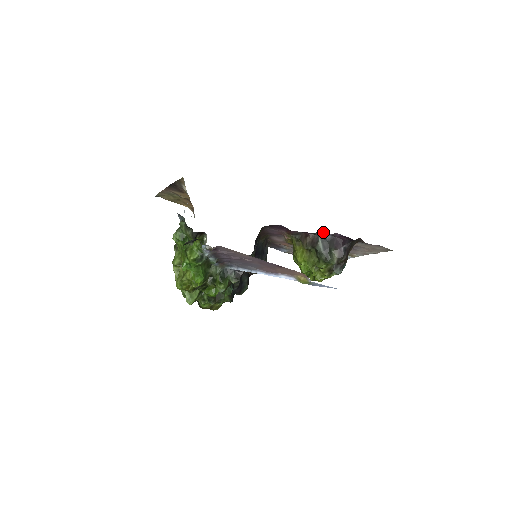
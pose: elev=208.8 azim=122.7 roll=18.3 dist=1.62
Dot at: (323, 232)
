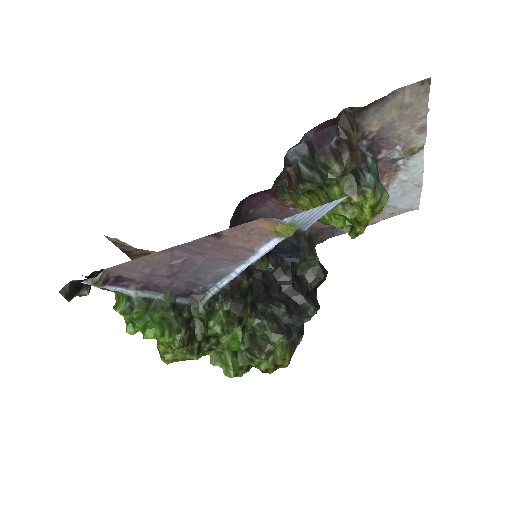
Dot at: (291, 151)
